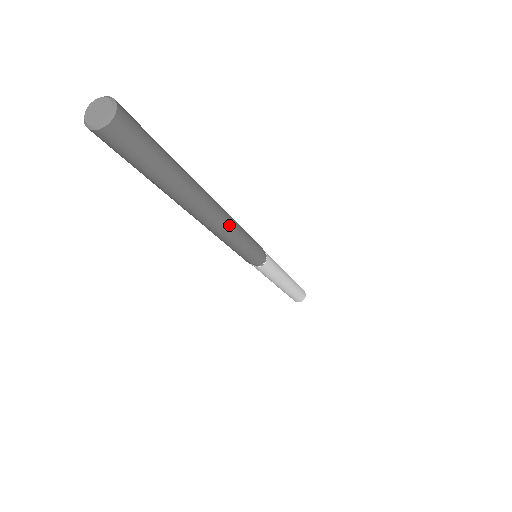
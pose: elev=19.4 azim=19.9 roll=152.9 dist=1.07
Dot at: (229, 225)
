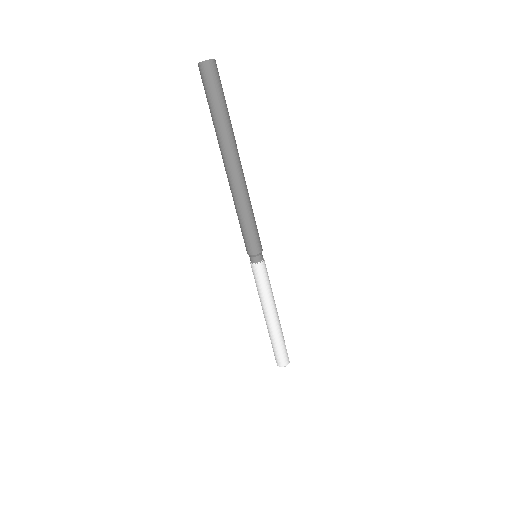
Dot at: occluded
